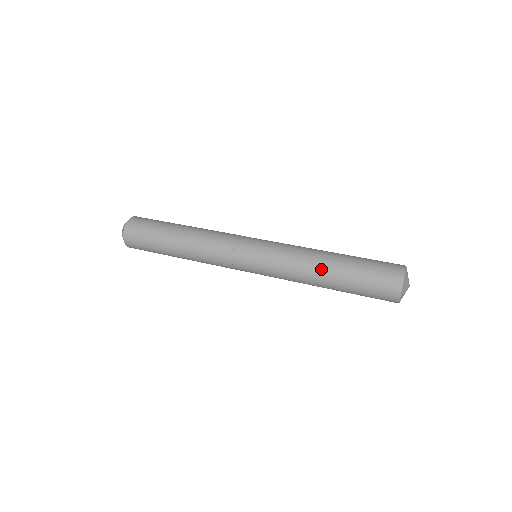
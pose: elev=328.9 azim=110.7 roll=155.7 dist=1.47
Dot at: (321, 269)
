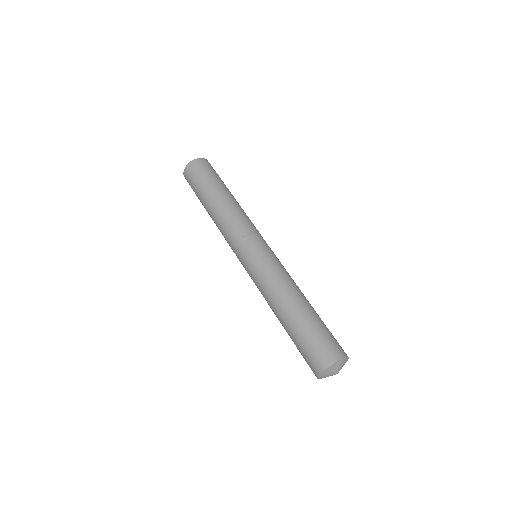
Dot at: (276, 314)
